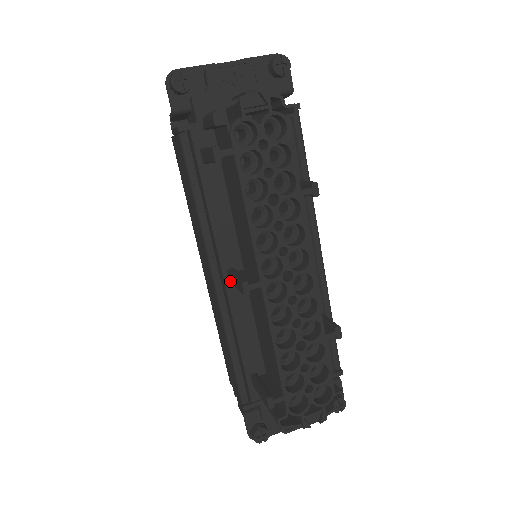
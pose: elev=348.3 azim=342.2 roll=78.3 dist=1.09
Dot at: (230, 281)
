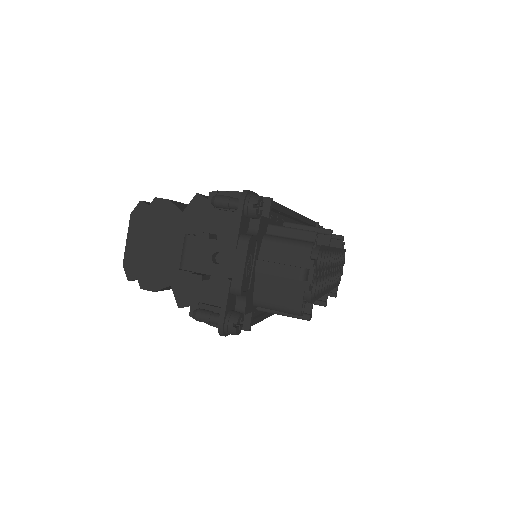
Dot at: occluded
